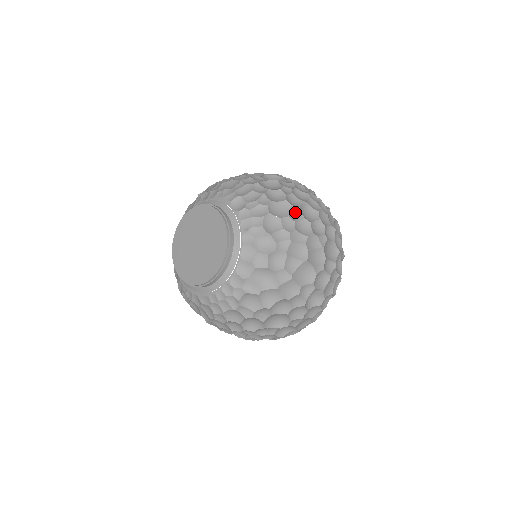
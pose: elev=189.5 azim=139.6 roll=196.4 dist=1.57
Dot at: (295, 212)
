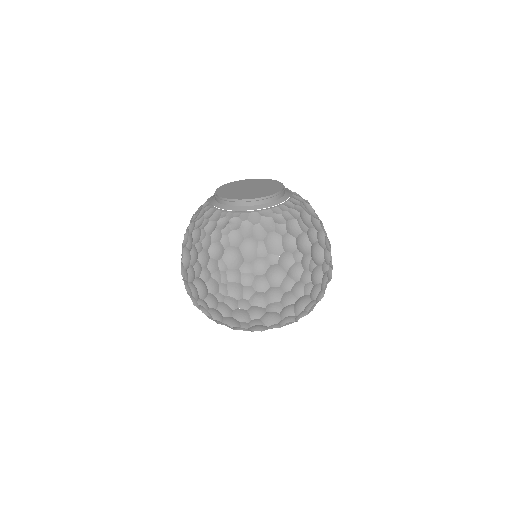
Dot at: occluded
